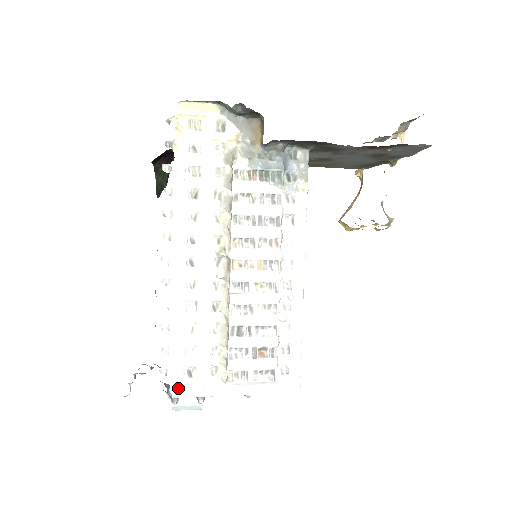
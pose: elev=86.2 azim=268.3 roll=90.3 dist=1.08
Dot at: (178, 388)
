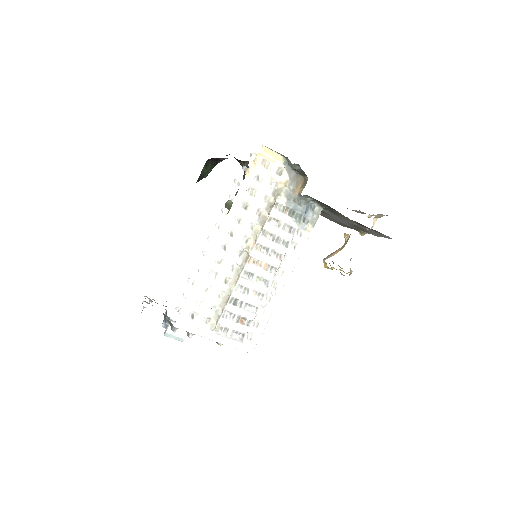
Dot at: (182, 323)
